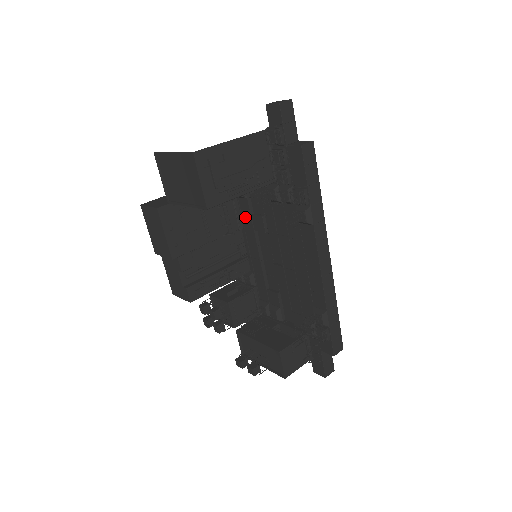
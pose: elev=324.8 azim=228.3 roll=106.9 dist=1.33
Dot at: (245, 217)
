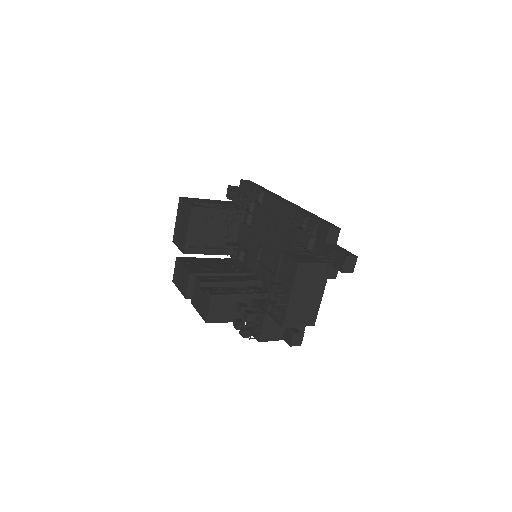
Dot at: (250, 265)
